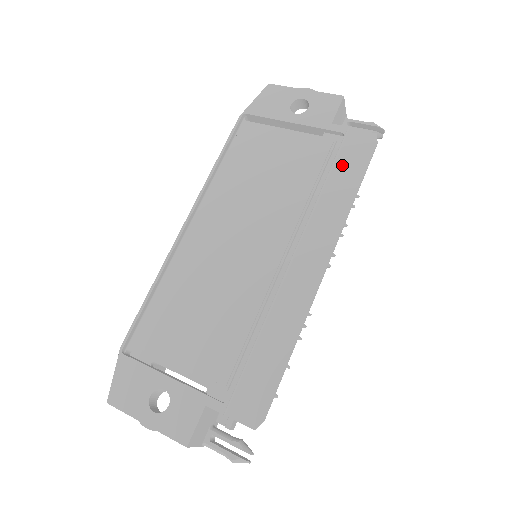
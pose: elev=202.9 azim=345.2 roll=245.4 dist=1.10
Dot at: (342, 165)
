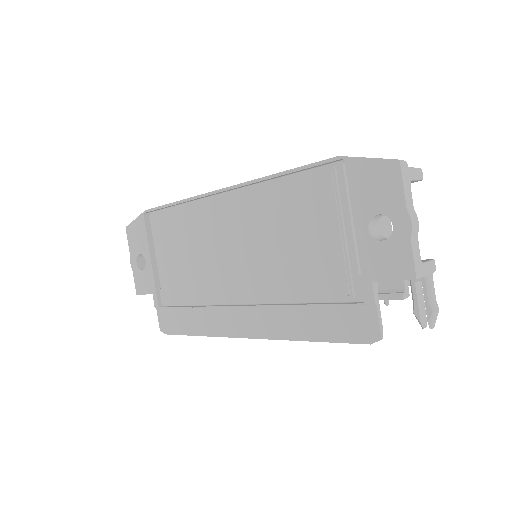
Dot at: (332, 315)
